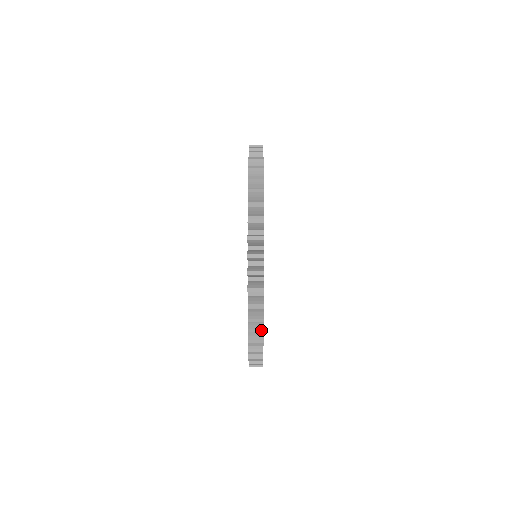
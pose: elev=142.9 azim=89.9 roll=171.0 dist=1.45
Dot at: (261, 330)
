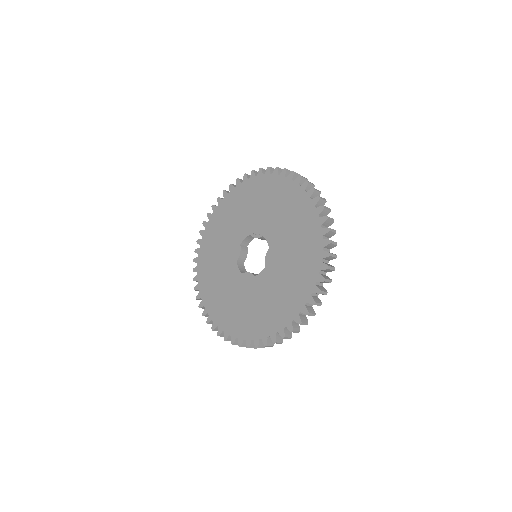
Dot at: (330, 279)
